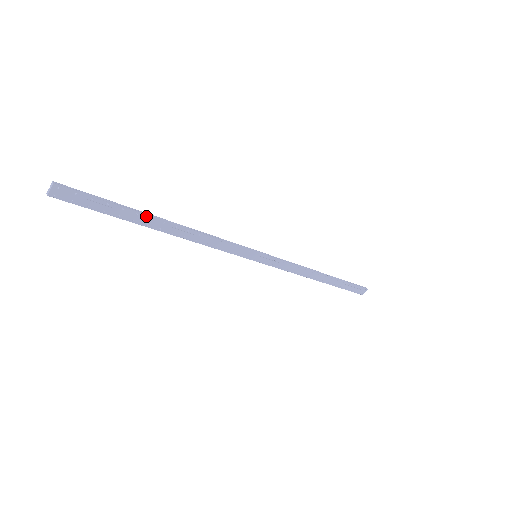
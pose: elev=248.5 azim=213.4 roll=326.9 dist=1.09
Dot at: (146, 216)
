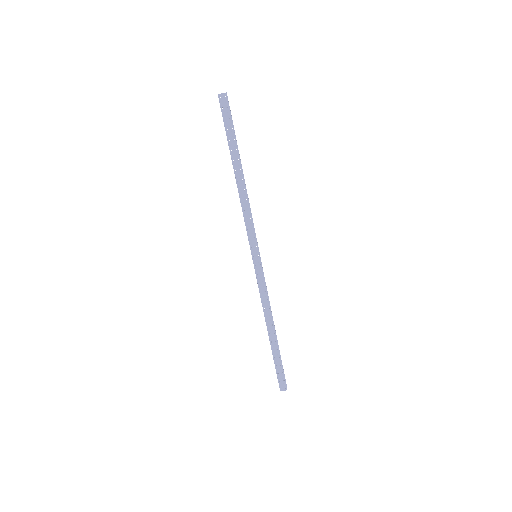
Dot at: (238, 156)
